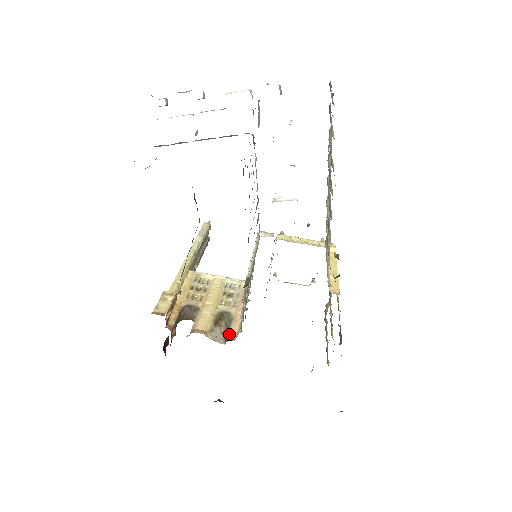
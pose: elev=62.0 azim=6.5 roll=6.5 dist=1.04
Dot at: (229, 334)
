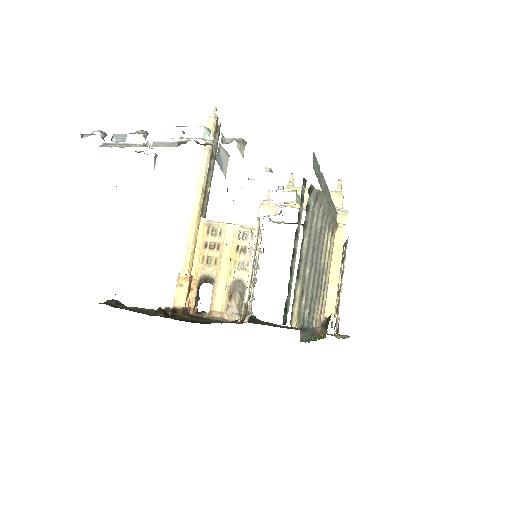
Dot at: (242, 312)
